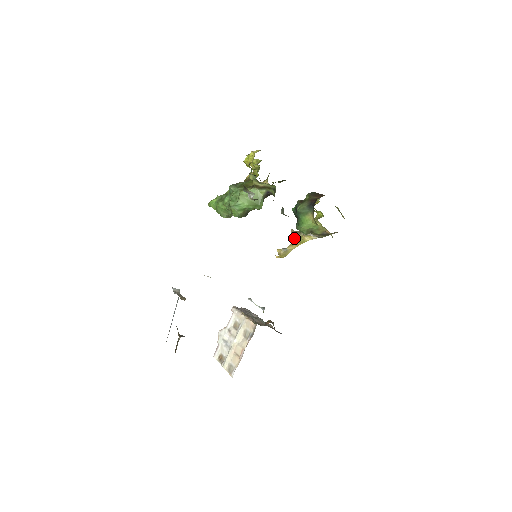
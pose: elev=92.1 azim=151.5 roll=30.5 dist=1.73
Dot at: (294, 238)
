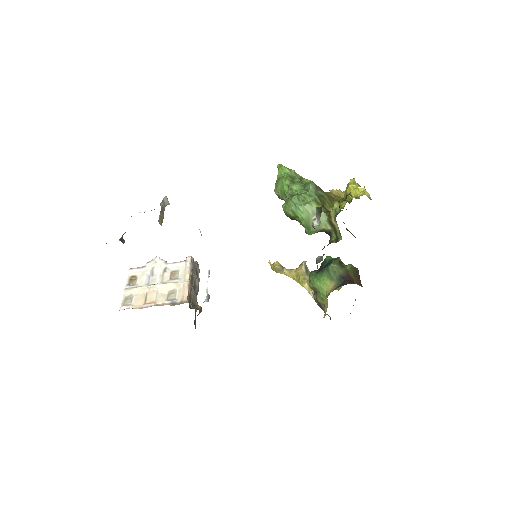
Dot at: (299, 271)
